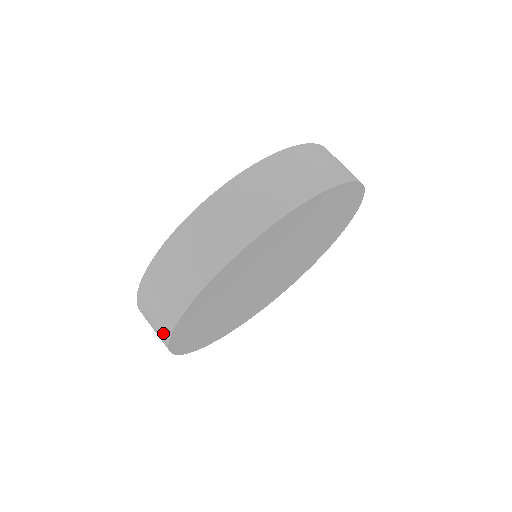
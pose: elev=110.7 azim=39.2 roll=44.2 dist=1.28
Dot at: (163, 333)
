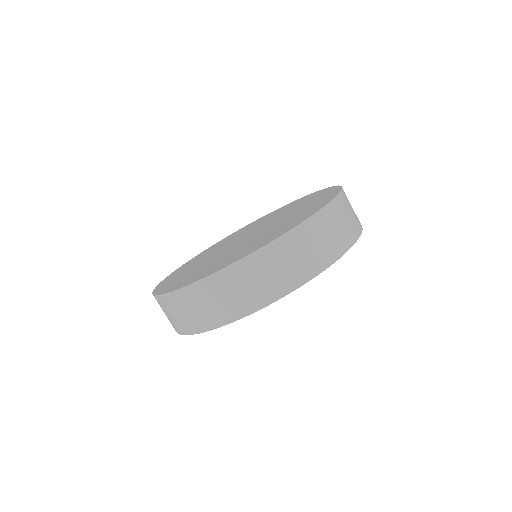
Dot at: (230, 313)
